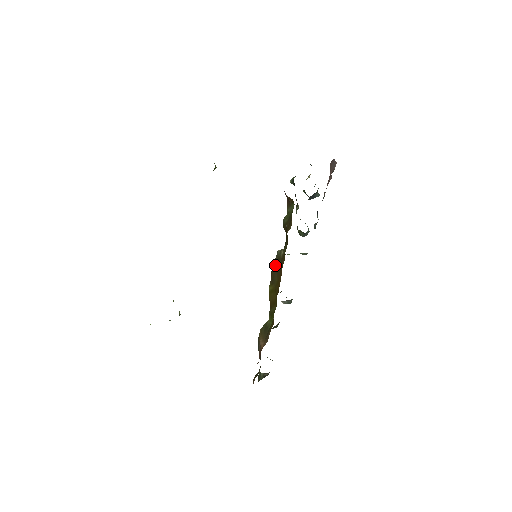
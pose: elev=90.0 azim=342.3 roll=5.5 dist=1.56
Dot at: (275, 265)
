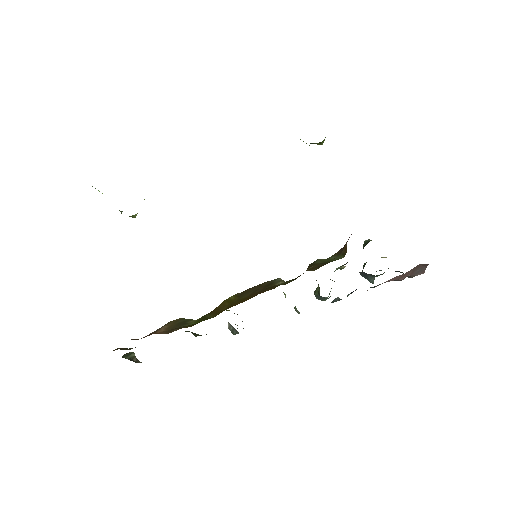
Dot at: (261, 285)
